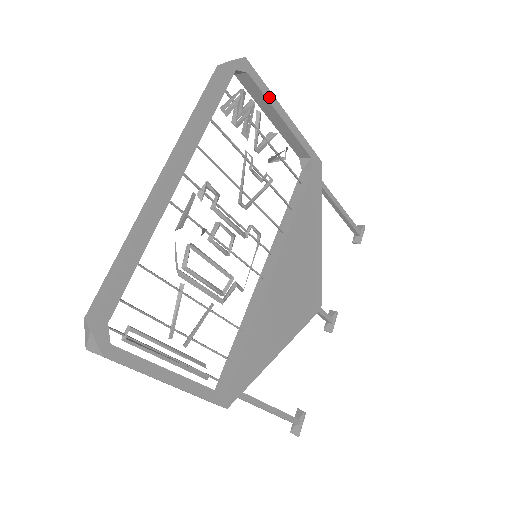
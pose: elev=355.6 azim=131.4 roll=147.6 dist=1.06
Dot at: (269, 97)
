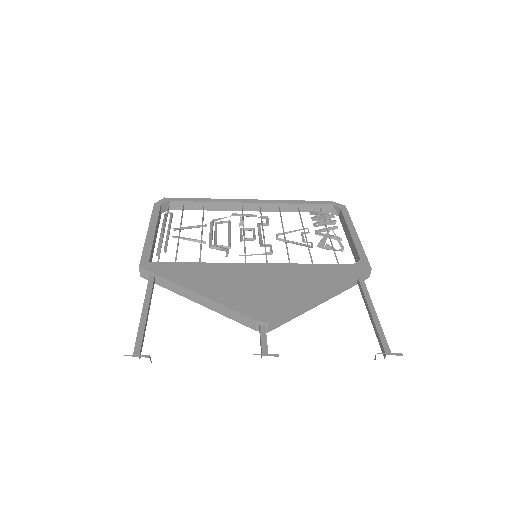
Dot at: (348, 222)
